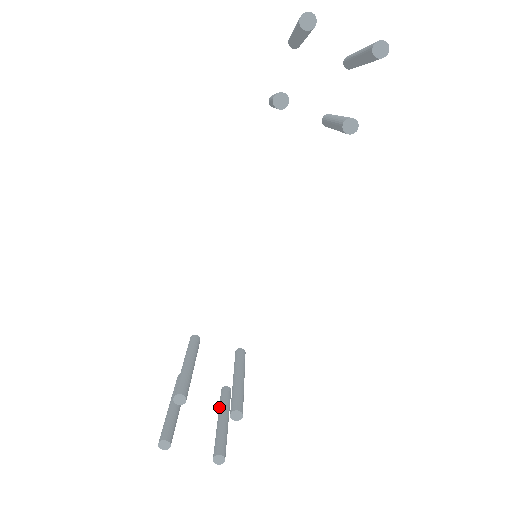
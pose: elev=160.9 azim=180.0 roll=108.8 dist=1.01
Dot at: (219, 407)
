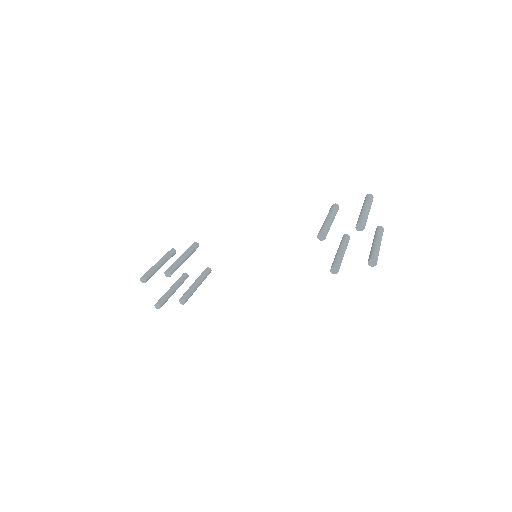
Dot at: (176, 282)
